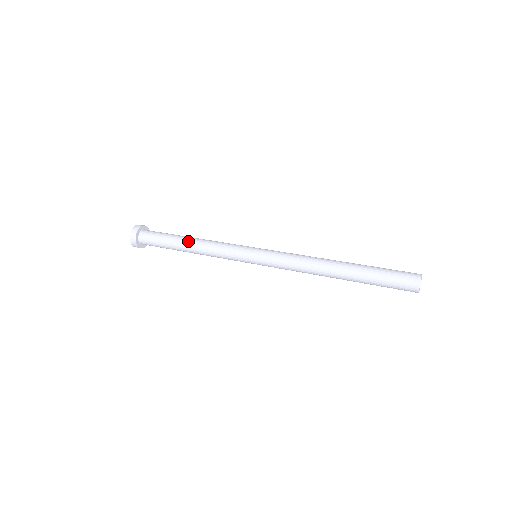
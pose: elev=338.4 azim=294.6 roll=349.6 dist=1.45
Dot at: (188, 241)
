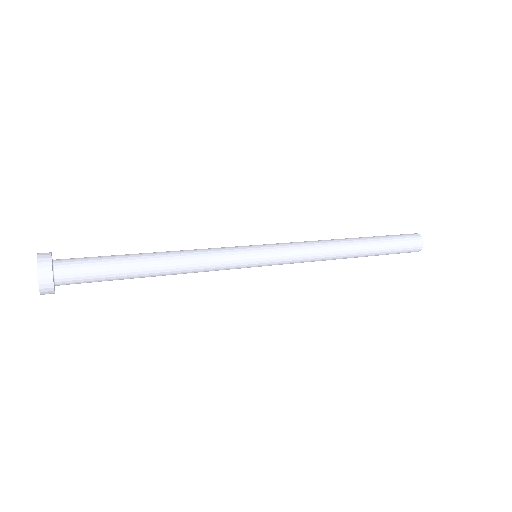
Dot at: (153, 252)
